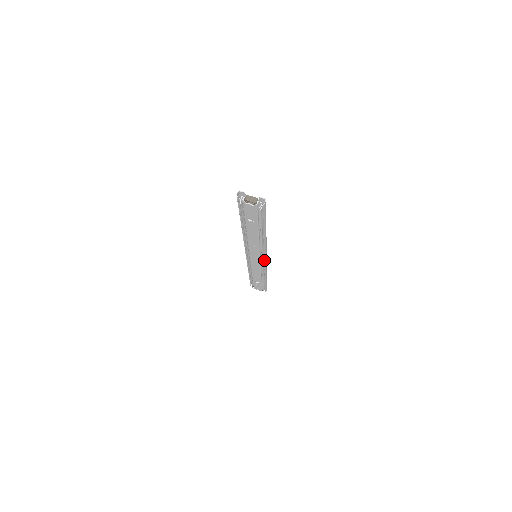
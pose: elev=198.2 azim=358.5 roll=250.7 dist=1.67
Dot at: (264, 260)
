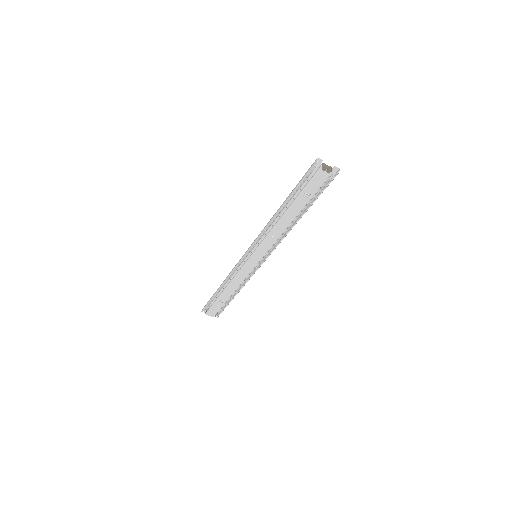
Dot at: (265, 260)
